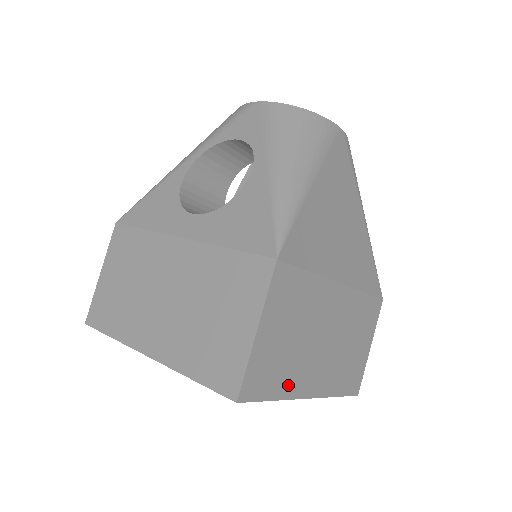
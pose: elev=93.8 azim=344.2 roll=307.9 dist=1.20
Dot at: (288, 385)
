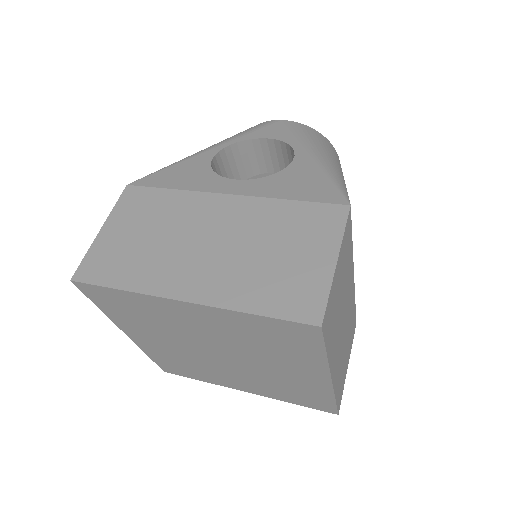
Dot at: (331, 347)
